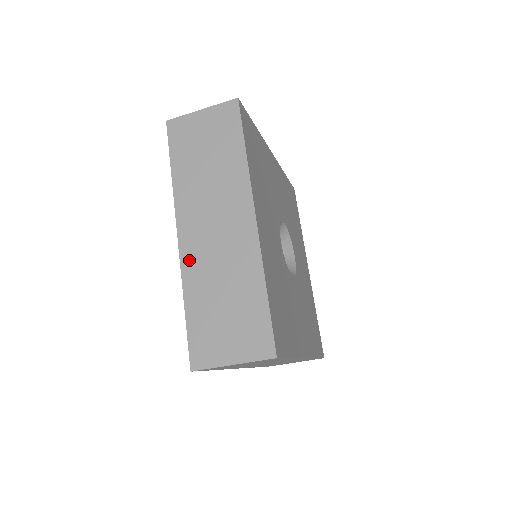
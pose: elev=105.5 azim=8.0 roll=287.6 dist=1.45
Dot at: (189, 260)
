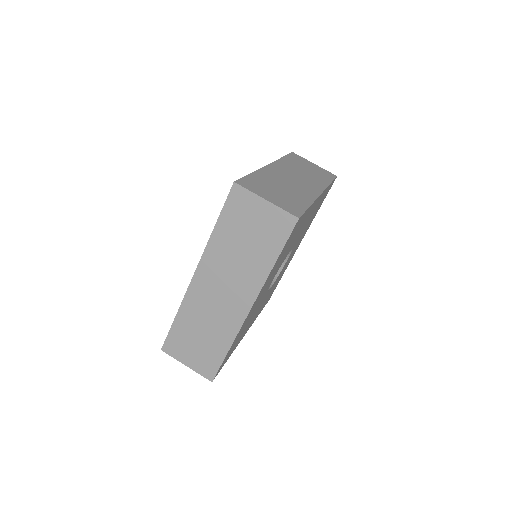
Dot at: (193, 296)
